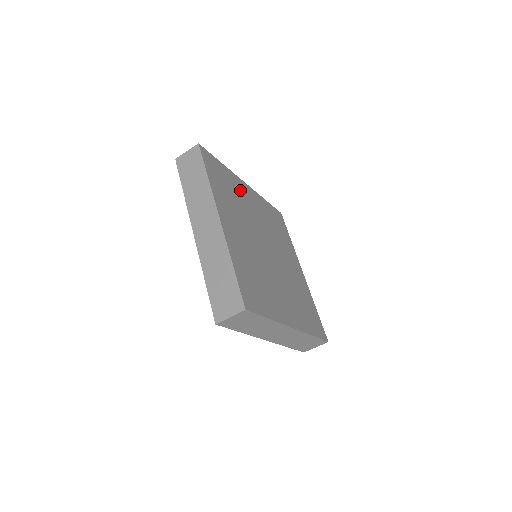
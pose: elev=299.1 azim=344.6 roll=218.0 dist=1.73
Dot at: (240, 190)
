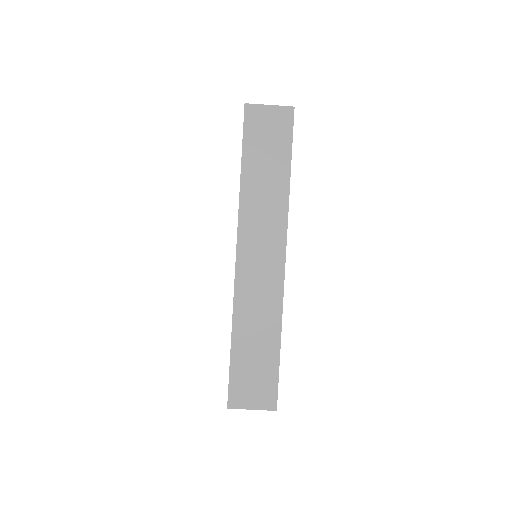
Dot at: occluded
